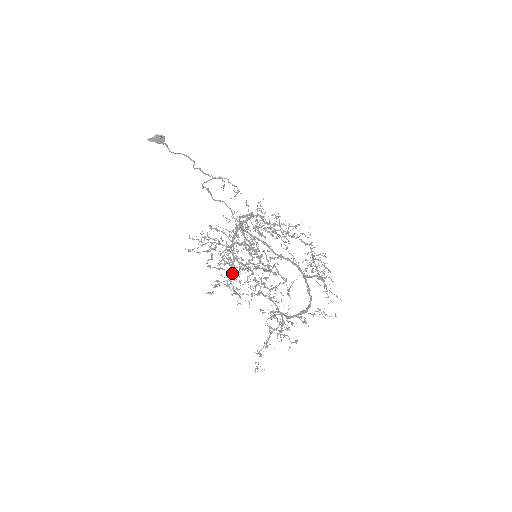
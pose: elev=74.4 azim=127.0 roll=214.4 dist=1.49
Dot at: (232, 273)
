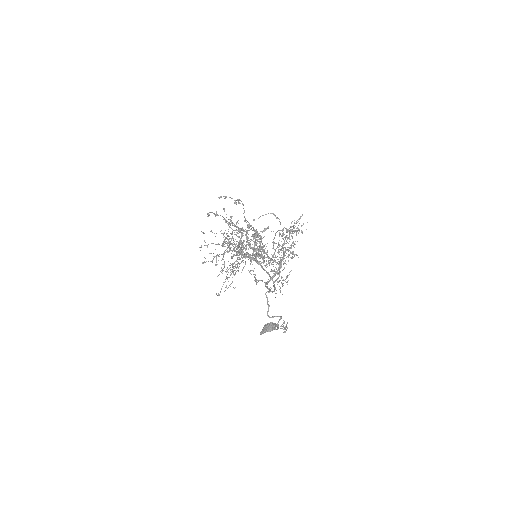
Dot at: occluded
